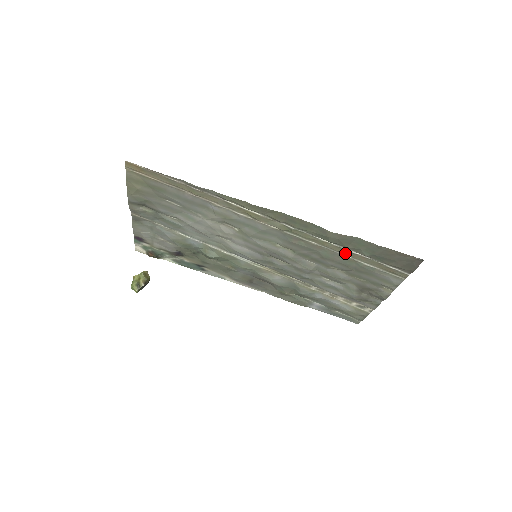
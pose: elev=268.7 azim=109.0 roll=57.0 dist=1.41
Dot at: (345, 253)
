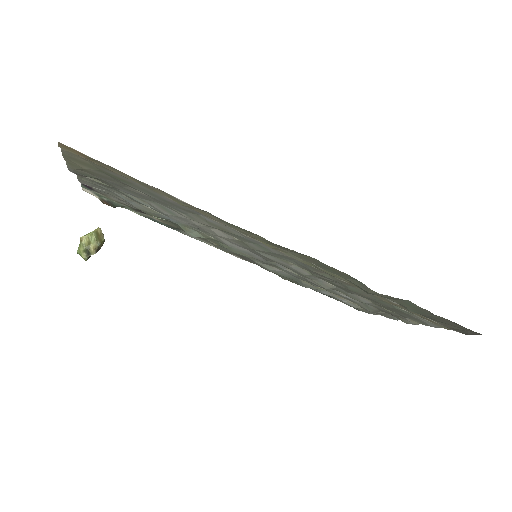
Dot at: (382, 298)
